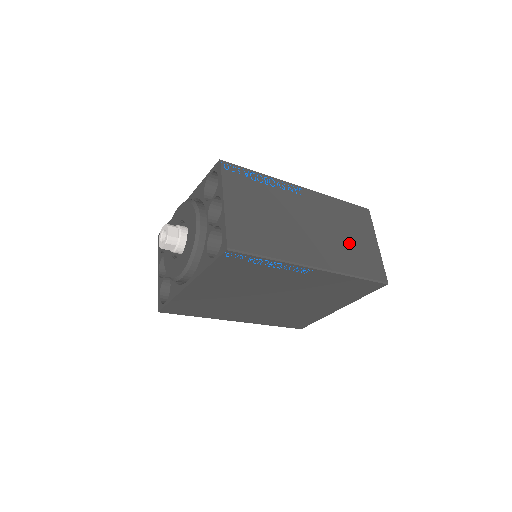
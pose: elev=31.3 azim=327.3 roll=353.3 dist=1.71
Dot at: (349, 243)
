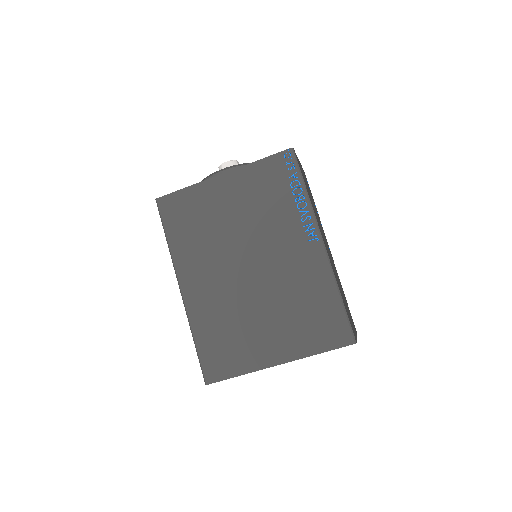
Dot at: (342, 294)
